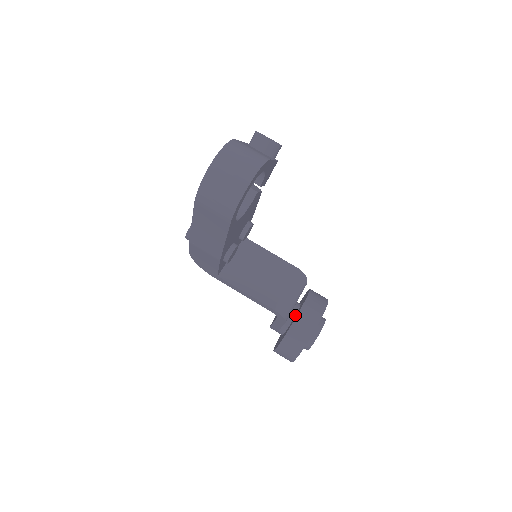
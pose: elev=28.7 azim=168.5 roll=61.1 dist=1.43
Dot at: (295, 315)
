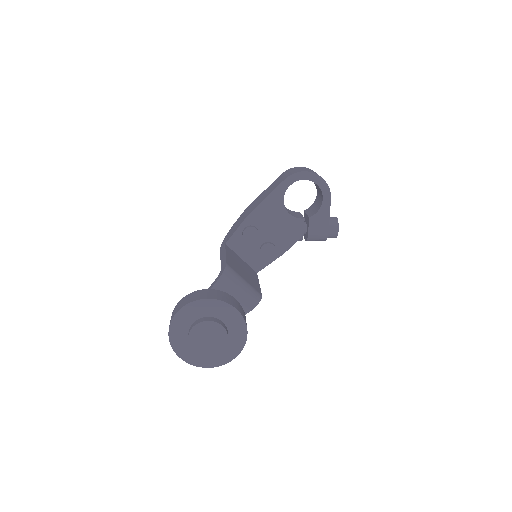
Dot at: occluded
